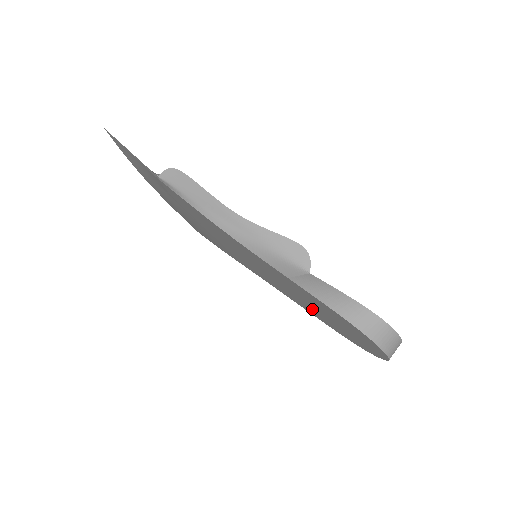
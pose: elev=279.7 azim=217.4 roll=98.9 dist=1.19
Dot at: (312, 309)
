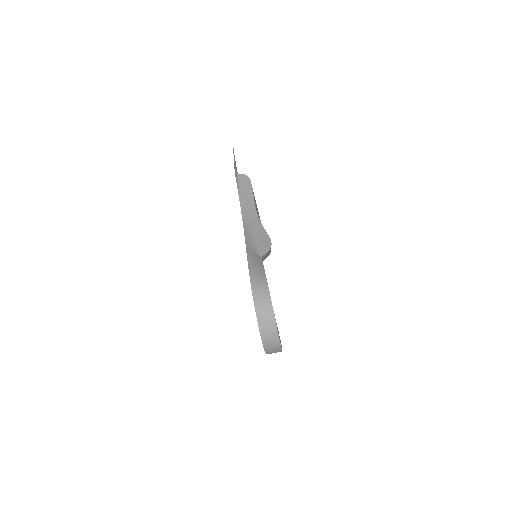
Dot at: occluded
